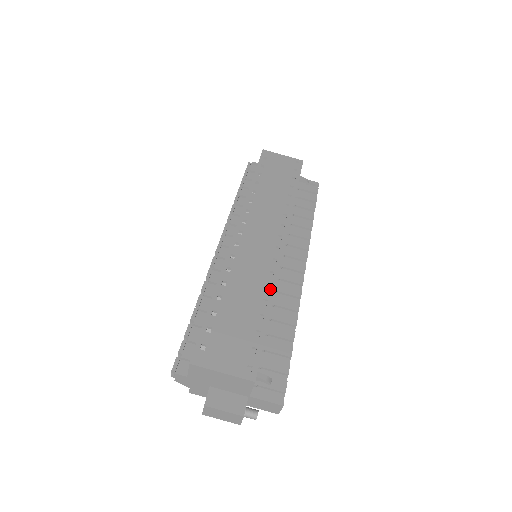
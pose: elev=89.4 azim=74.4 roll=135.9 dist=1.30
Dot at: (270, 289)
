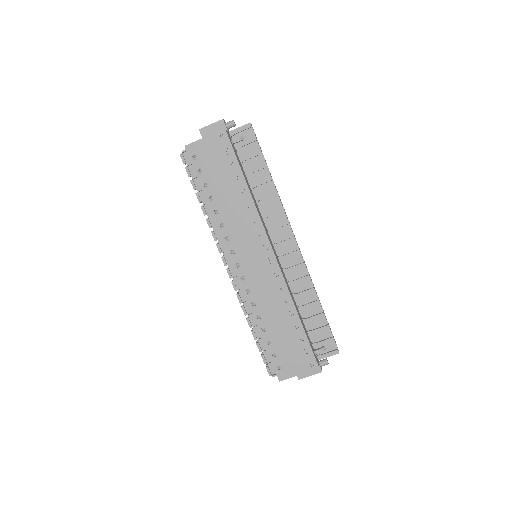
Dot at: (288, 300)
